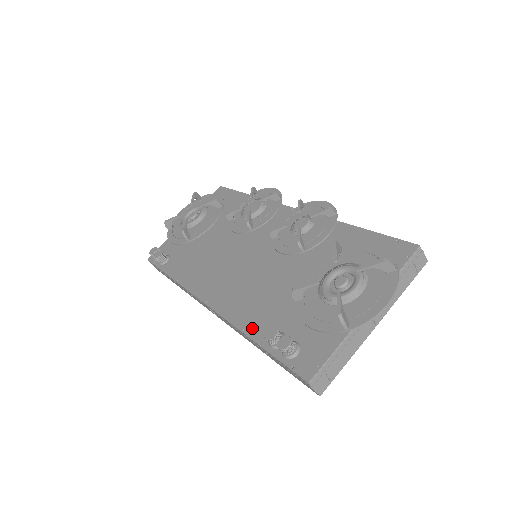
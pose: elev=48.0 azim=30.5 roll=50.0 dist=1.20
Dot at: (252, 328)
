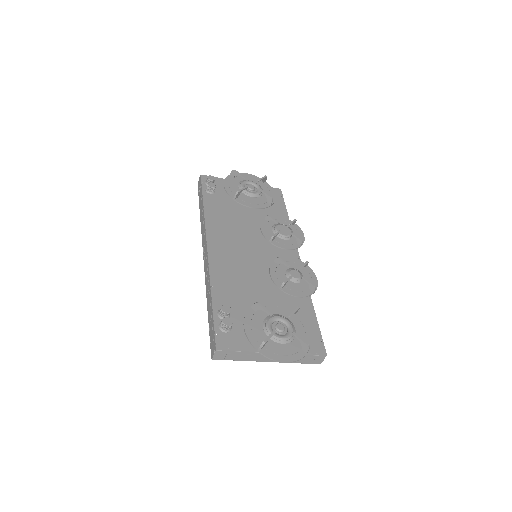
Dot at: (217, 291)
